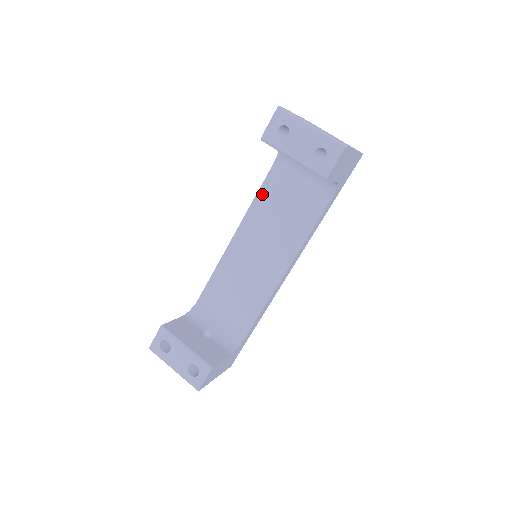
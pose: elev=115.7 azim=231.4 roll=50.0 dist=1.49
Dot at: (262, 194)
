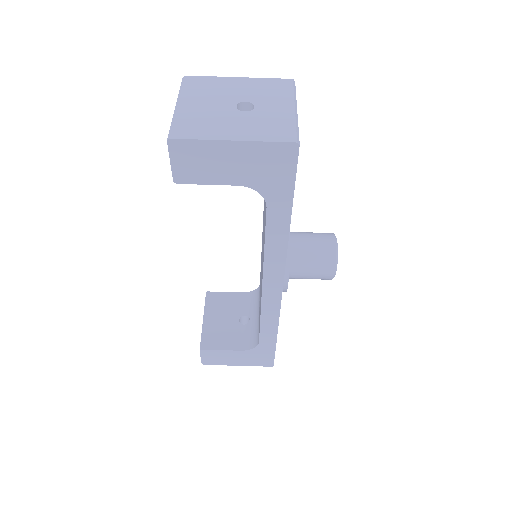
Dot at: occluded
